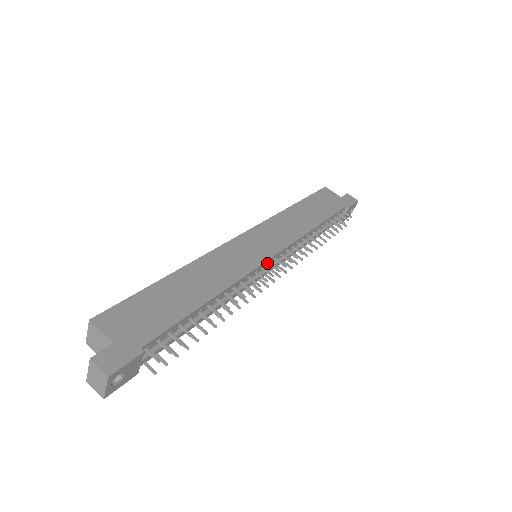
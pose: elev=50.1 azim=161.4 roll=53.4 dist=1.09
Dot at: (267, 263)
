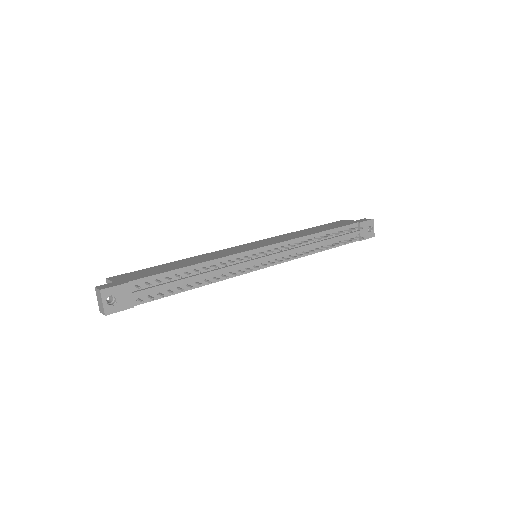
Dot at: (258, 252)
